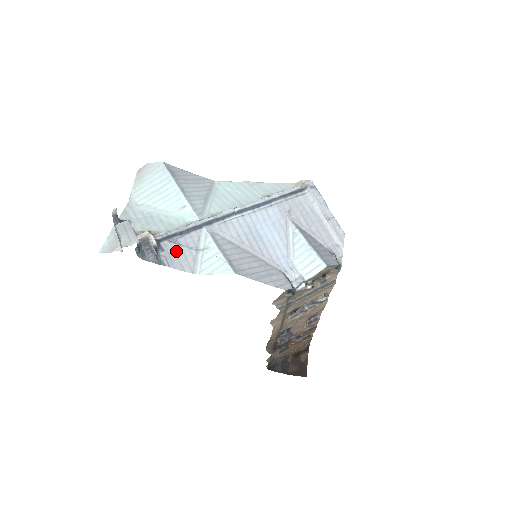
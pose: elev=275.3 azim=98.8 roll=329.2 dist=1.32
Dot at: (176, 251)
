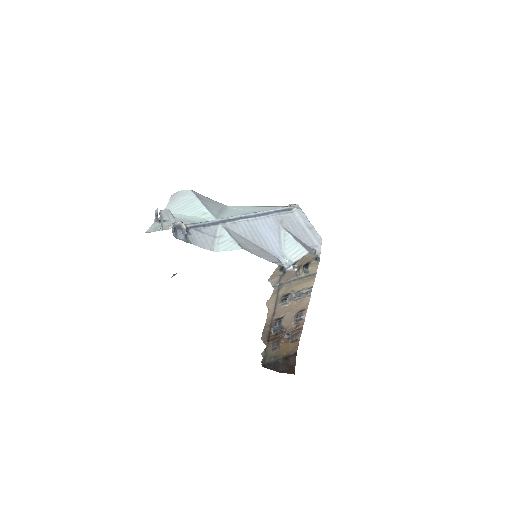
Dot at: (200, 236)
